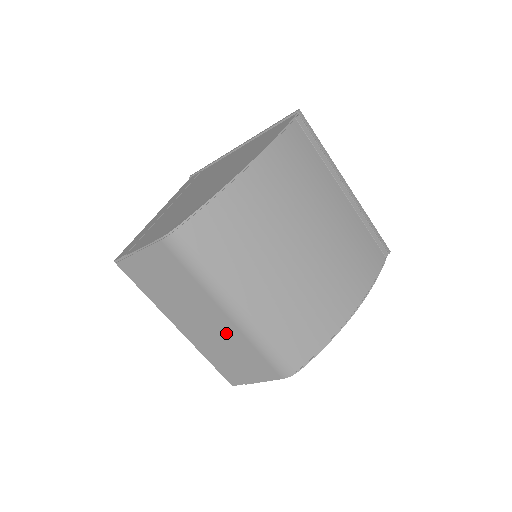
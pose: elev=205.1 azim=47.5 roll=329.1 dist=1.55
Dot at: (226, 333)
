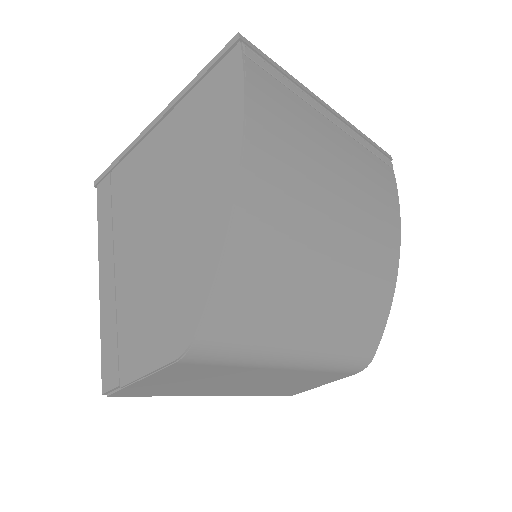
Dot at: (285, 377)
